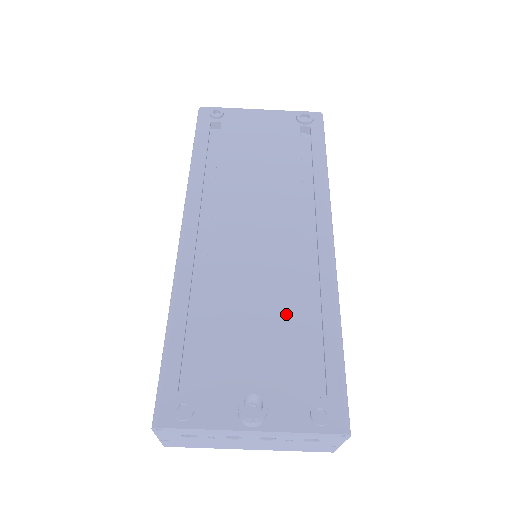
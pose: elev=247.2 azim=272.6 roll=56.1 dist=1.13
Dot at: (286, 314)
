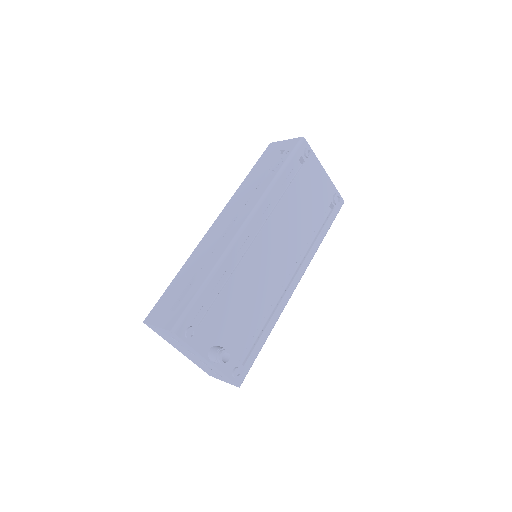
Dot at: (256, 313)
